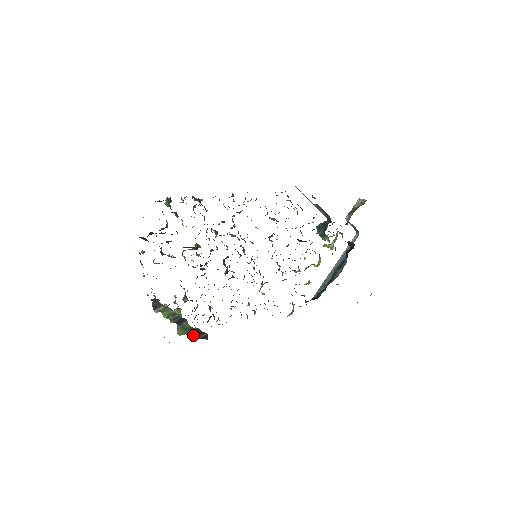
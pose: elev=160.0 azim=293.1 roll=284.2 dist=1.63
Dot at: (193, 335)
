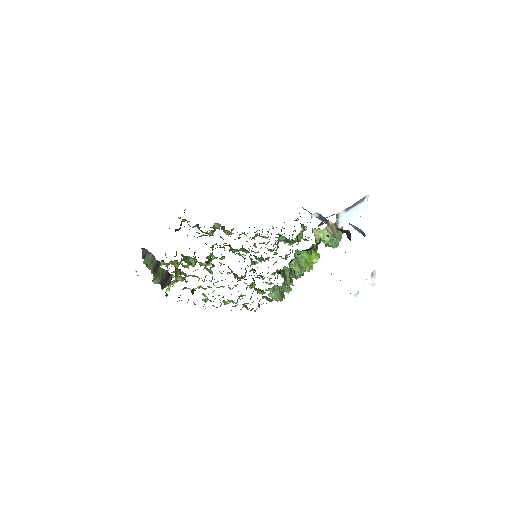
Dot at: (164, 283)
